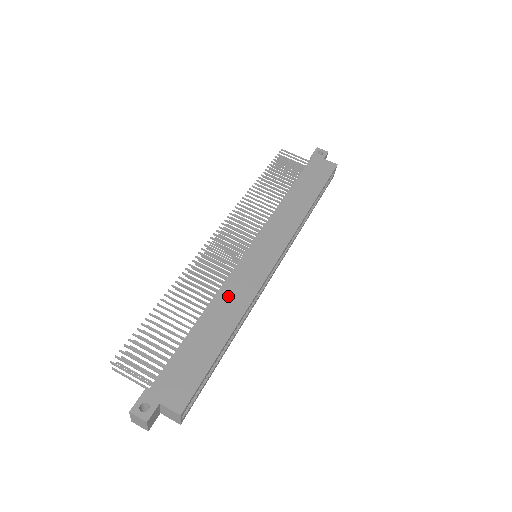
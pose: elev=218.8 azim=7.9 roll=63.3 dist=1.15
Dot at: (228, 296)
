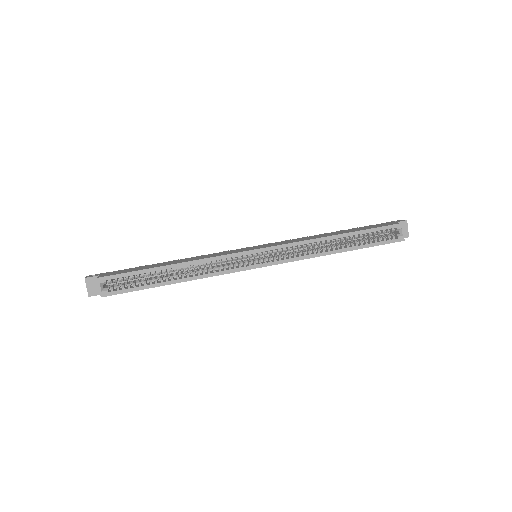
Dot at: (200, 257)
